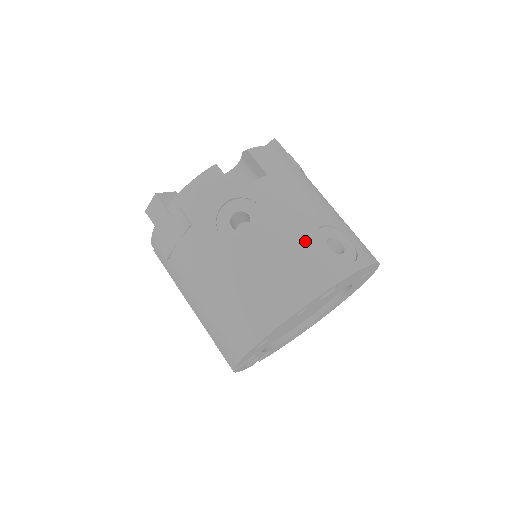
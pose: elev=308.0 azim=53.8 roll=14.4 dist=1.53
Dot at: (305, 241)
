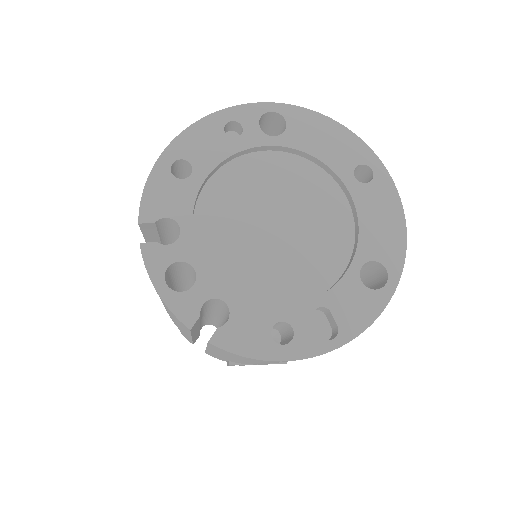
Dot at: occluded
